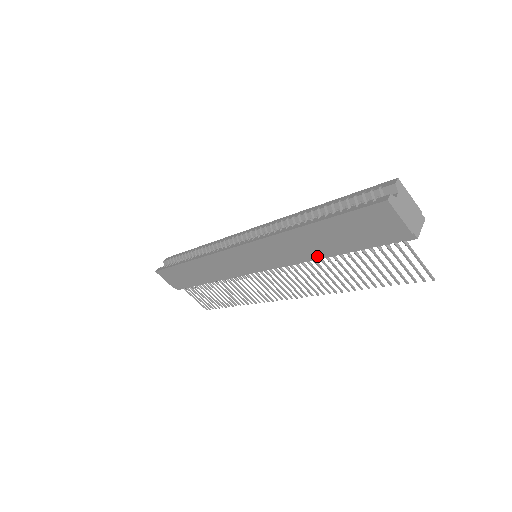
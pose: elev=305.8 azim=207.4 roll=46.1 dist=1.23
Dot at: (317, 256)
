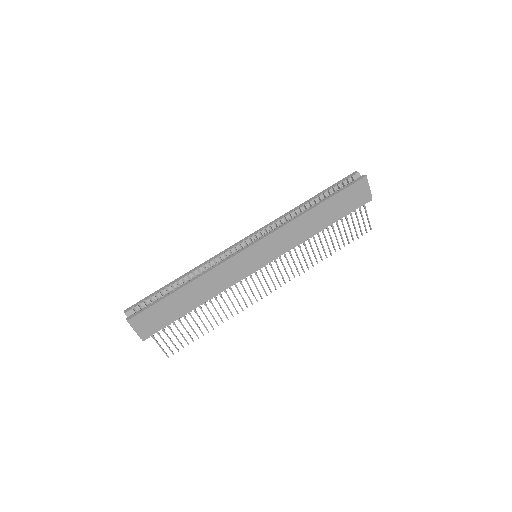
Dot at: (314, 233)
